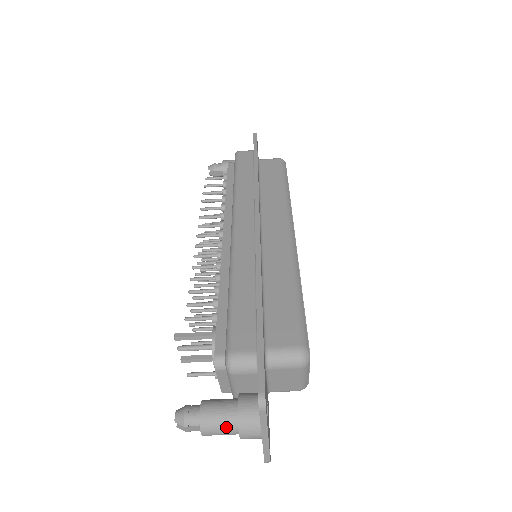
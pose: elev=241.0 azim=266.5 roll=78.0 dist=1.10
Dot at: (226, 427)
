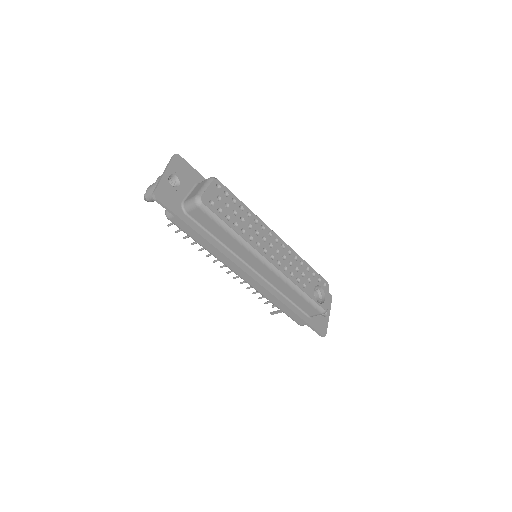
Dot at: occluded
